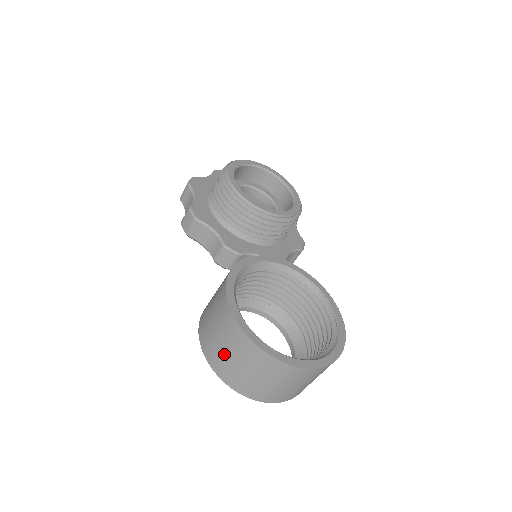
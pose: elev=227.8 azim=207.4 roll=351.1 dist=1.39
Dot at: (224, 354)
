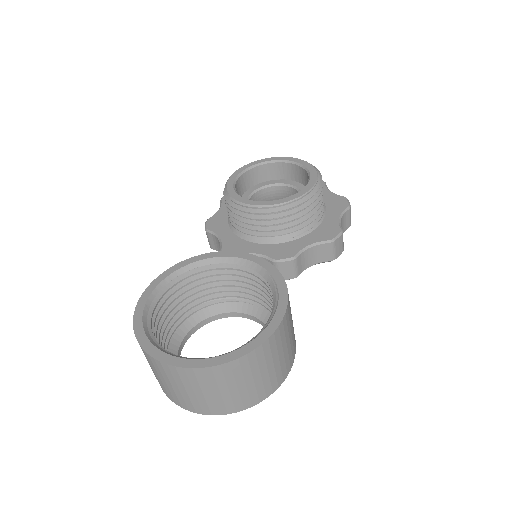
Dot at: occluded
